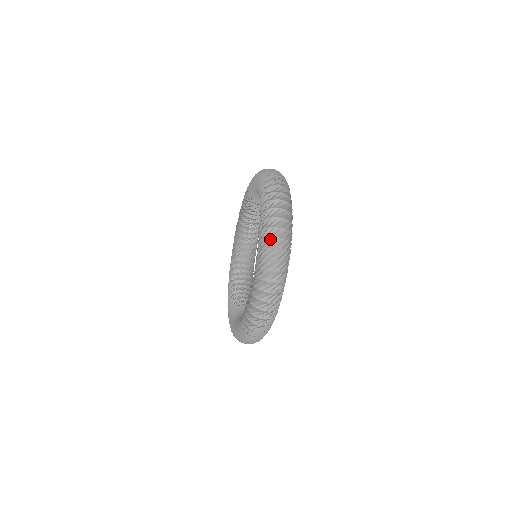
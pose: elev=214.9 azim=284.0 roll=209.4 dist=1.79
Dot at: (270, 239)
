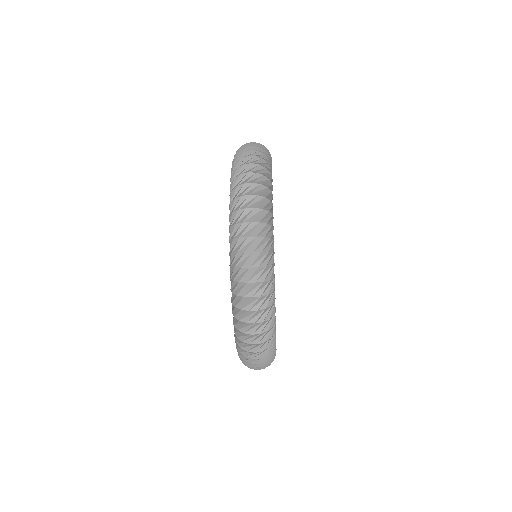
Dot at: (242, 334)
